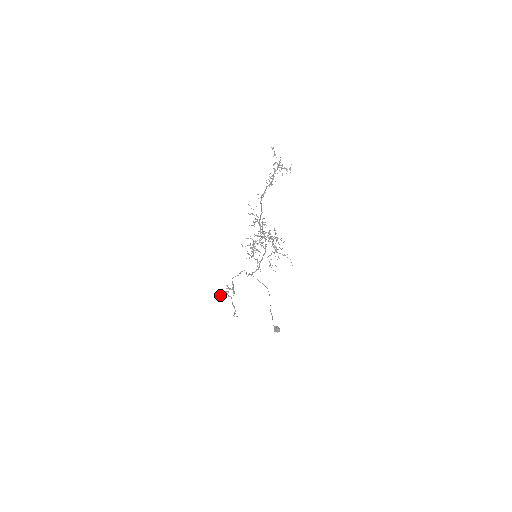
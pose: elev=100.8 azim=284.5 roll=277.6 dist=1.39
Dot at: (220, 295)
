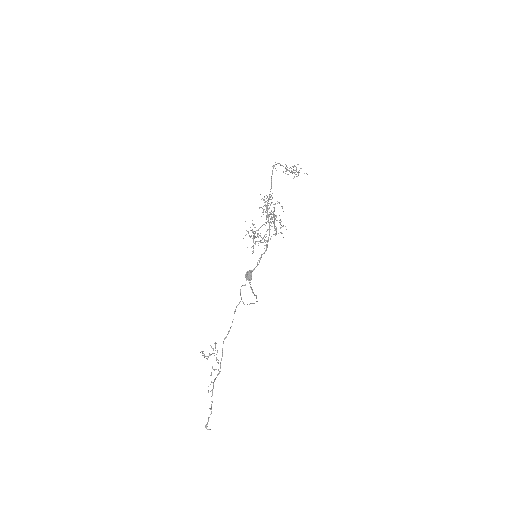
Dot at: (203, 351)
